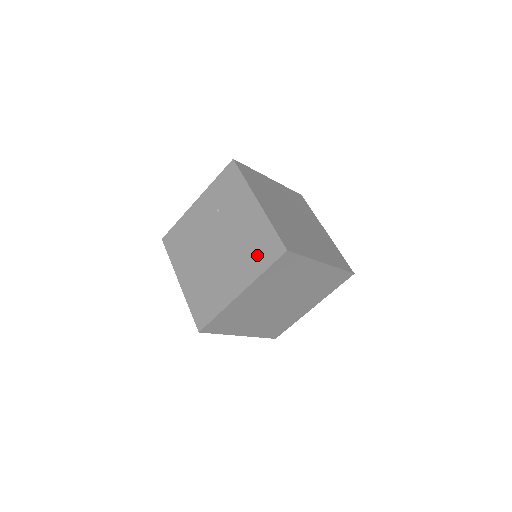
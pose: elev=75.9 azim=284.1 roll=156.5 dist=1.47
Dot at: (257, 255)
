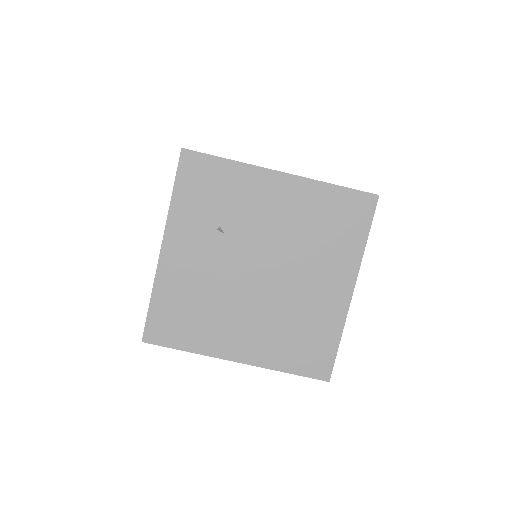
Dot at: (340, 232)
